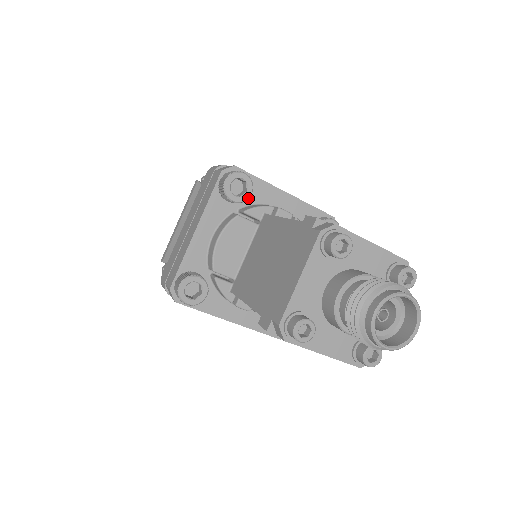
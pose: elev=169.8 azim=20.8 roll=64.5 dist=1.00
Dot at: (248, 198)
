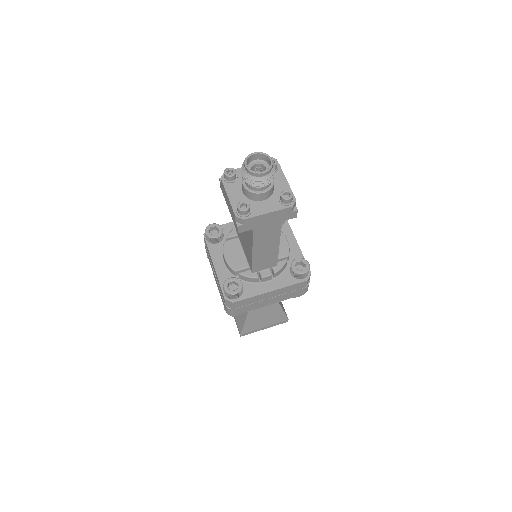
Dot at: (222, 231)
